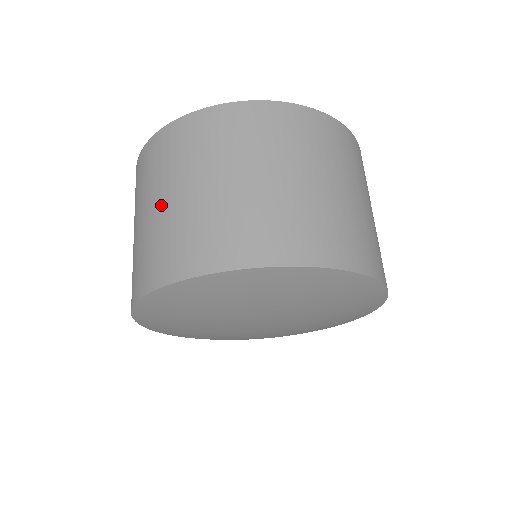
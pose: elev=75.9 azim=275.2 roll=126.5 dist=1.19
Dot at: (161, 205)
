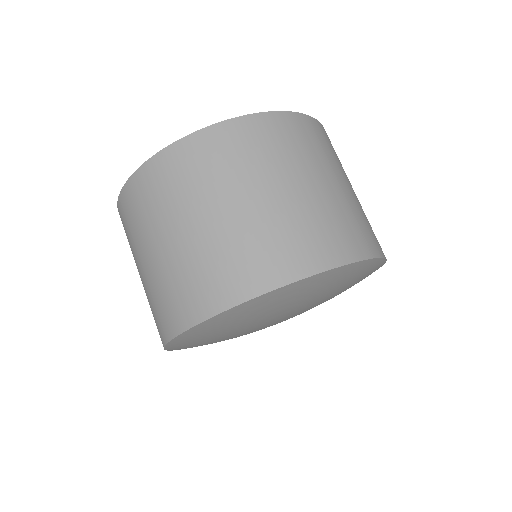
Dot at: (164, 249)
